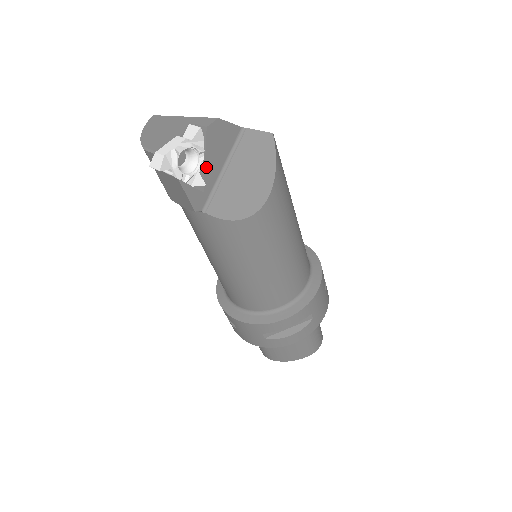
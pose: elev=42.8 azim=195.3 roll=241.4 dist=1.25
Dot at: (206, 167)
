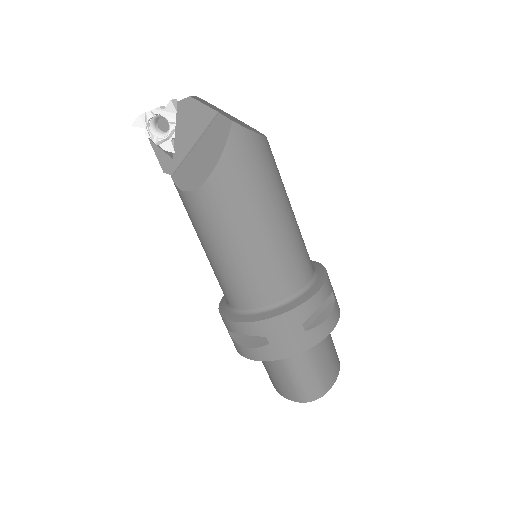
Dot at: (176, 137)
